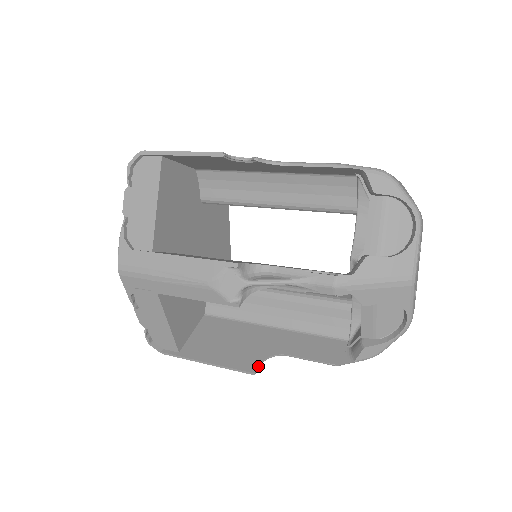
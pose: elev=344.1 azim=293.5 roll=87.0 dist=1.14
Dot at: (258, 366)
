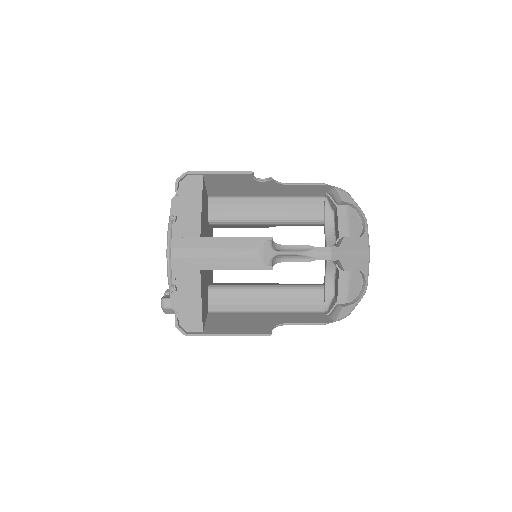
Dot at: (271, 330)
